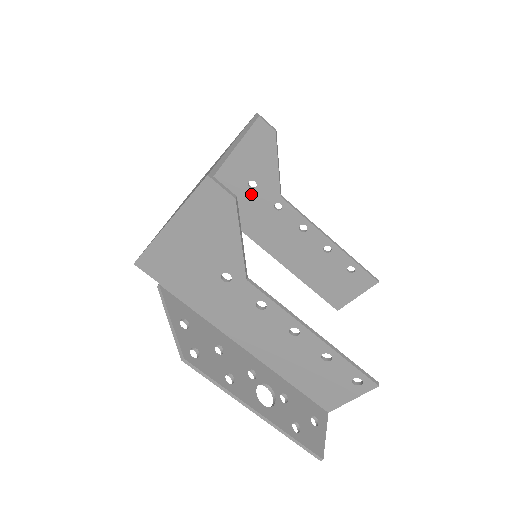
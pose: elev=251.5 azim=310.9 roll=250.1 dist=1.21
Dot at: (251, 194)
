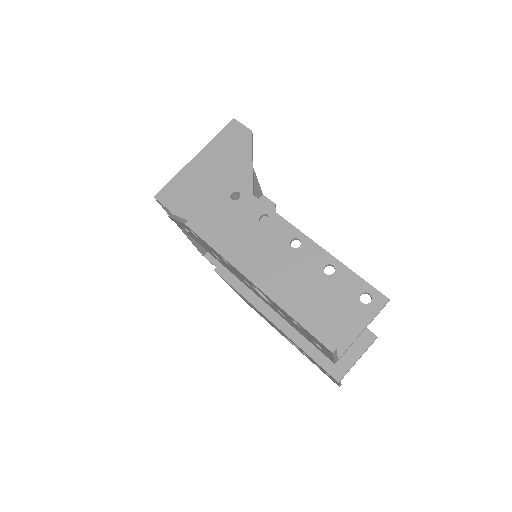
Dot at: occluded
